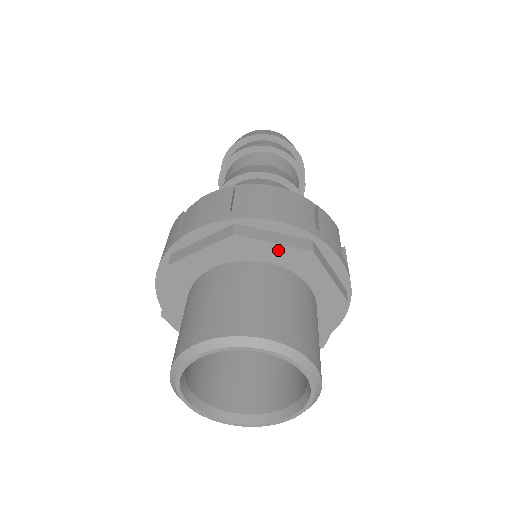
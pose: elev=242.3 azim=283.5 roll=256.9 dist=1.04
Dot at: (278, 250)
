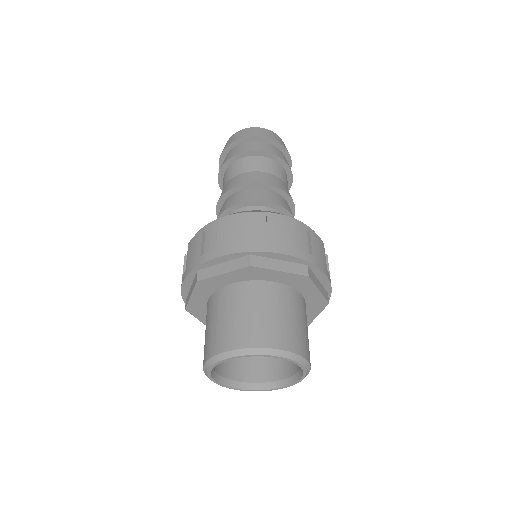
Dot at: (282, 275)
